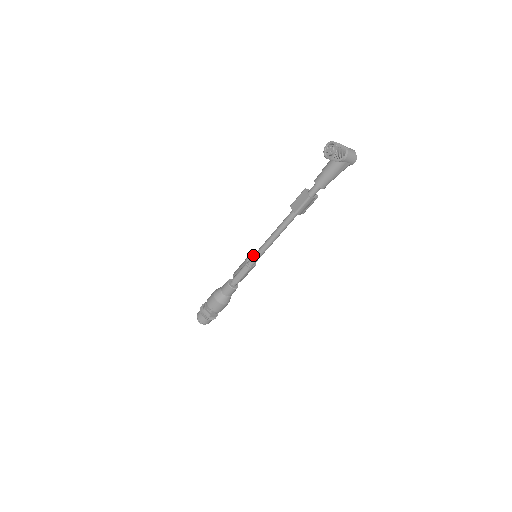
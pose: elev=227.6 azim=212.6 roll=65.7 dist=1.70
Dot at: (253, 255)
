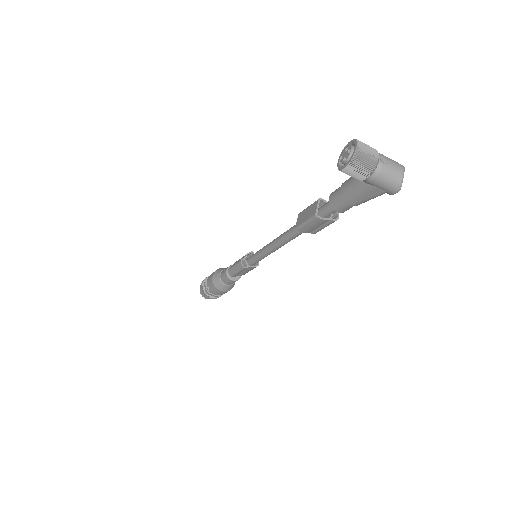
Dot at: occluded
